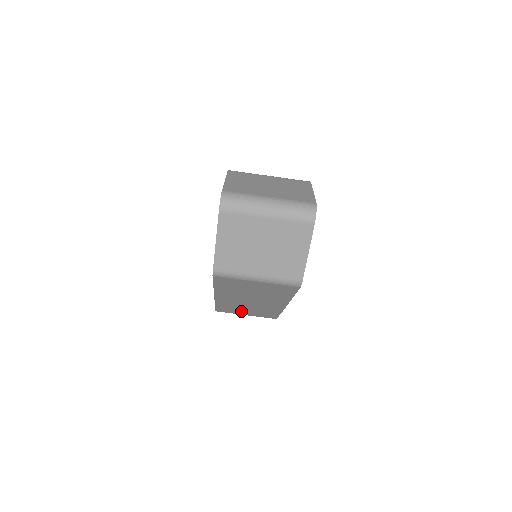
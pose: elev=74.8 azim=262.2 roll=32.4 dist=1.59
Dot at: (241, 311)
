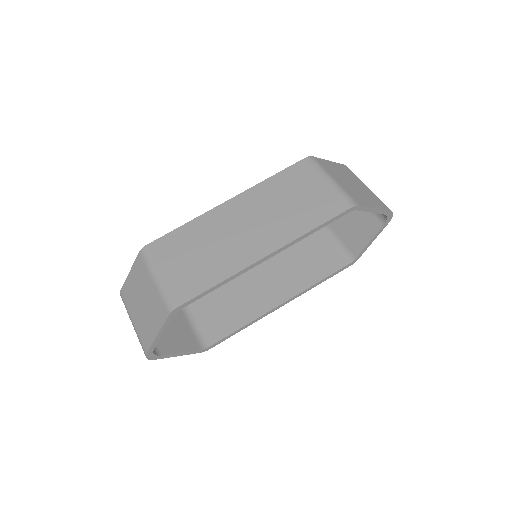
Dot at: (179, 257)
